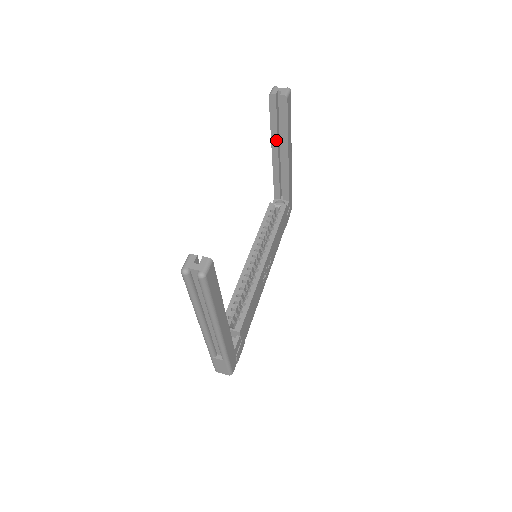
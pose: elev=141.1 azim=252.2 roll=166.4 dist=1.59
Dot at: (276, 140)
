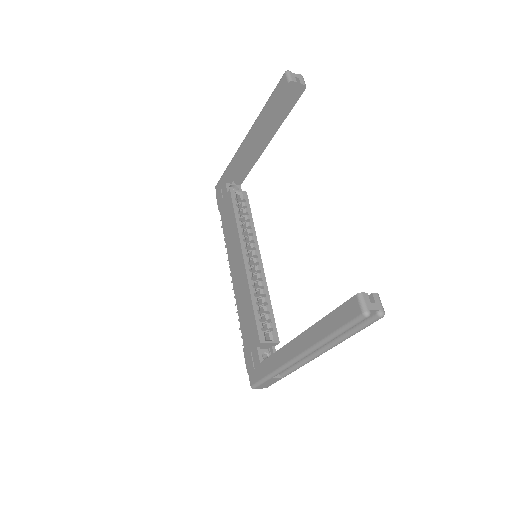
Dot at: (266, 126)
